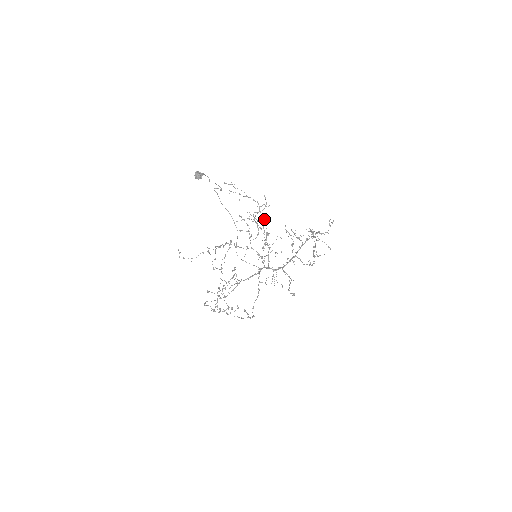
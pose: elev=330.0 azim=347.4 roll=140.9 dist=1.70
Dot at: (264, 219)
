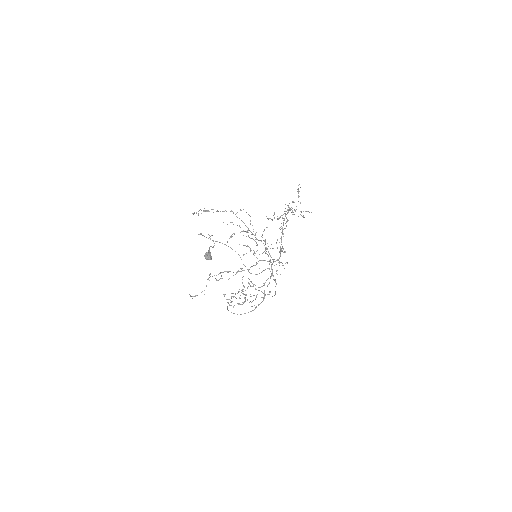
Dot at: occluded
